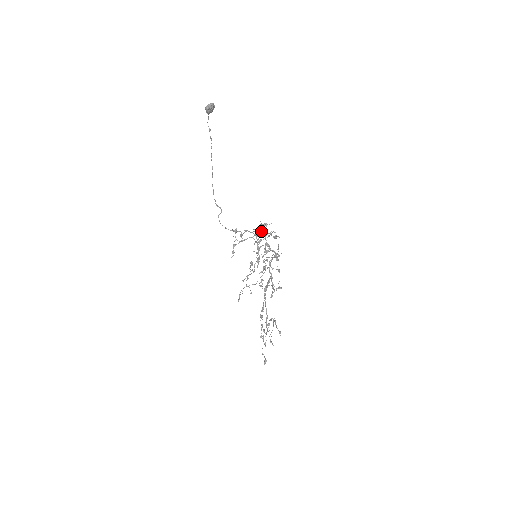
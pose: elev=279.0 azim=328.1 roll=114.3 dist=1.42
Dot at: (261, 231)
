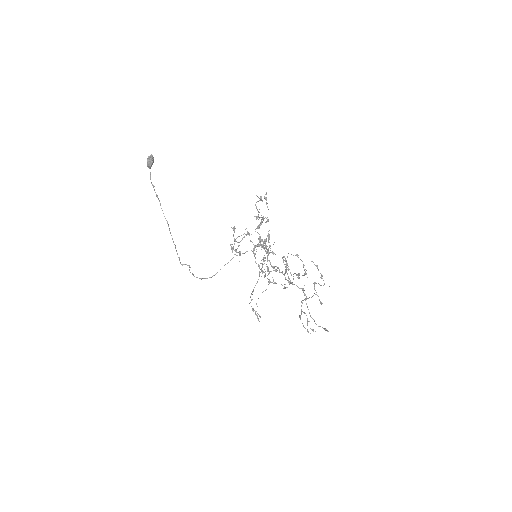
Dot at: (265, 197)
